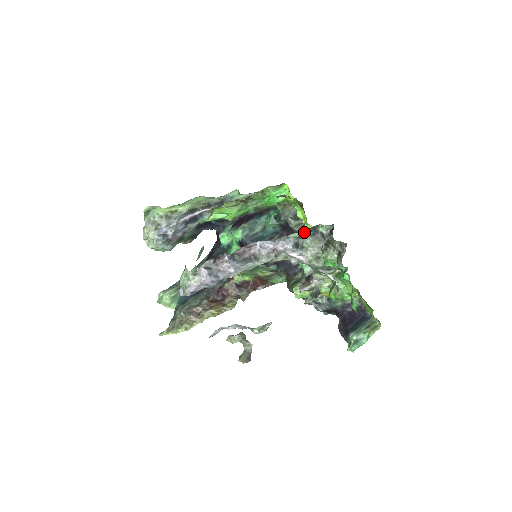
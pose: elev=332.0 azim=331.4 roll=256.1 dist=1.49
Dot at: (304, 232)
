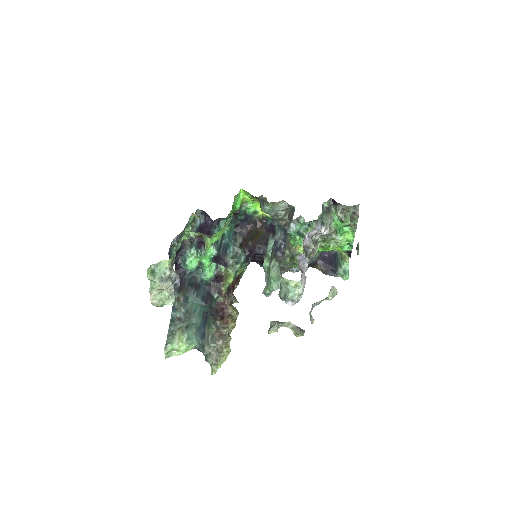
Dot at: (322, 212)
